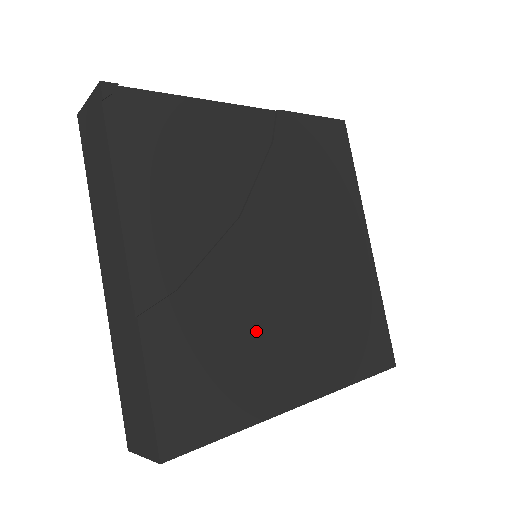
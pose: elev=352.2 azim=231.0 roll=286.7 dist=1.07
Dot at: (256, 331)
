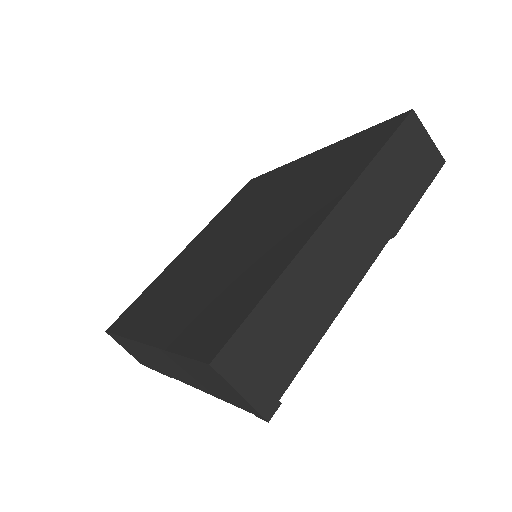
Dot at: occluded
